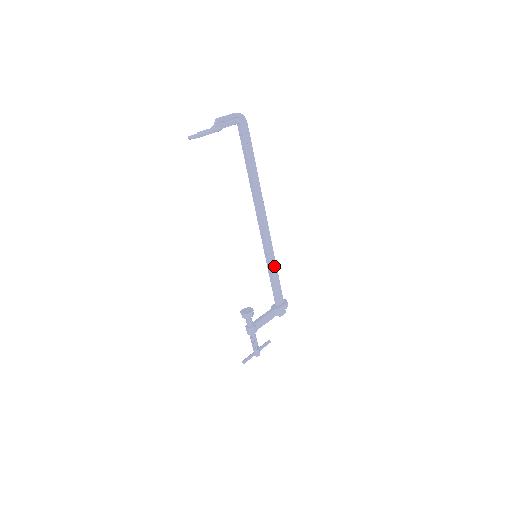
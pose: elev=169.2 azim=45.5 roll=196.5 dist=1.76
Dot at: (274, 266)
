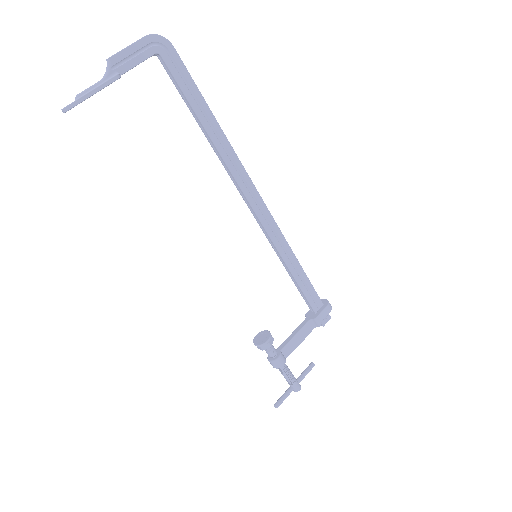
Dot at: (292, 260)
